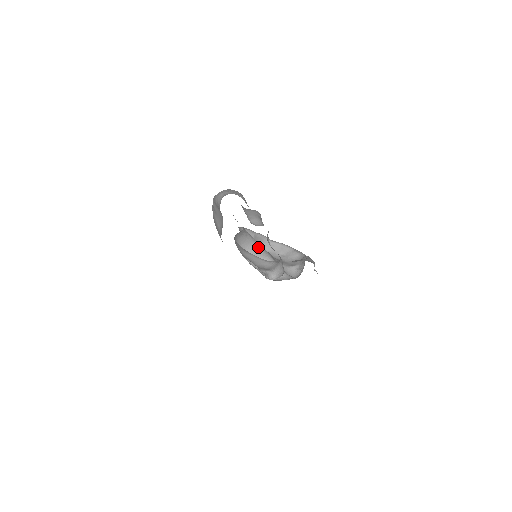
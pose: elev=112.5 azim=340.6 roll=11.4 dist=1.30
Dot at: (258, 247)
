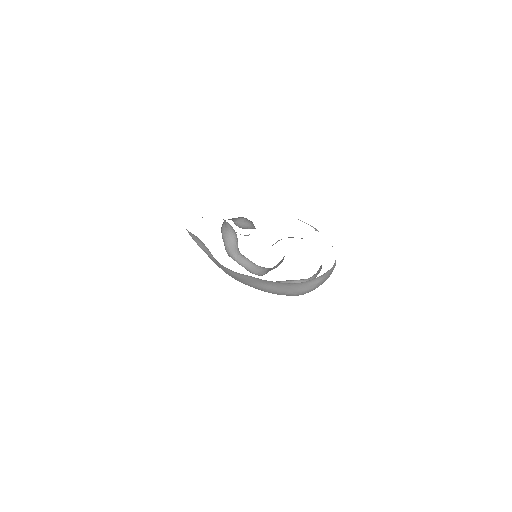
Dot at: occluded
